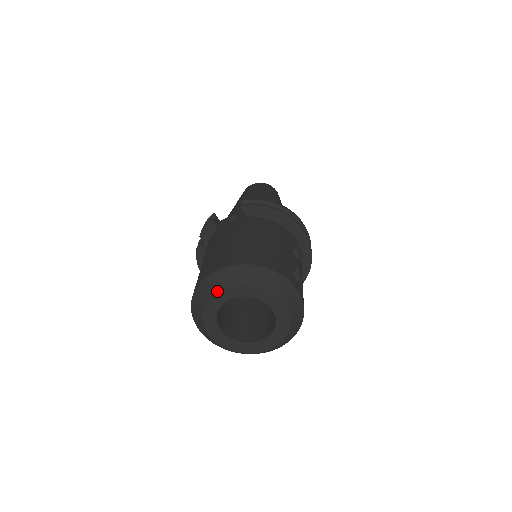
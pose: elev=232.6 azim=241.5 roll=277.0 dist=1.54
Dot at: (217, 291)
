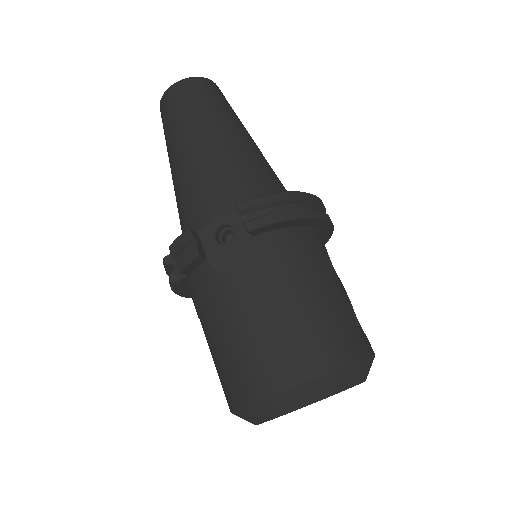
Dot at: (286, 413)
